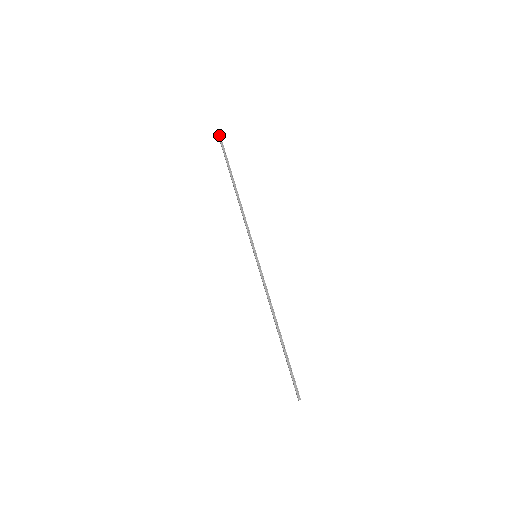
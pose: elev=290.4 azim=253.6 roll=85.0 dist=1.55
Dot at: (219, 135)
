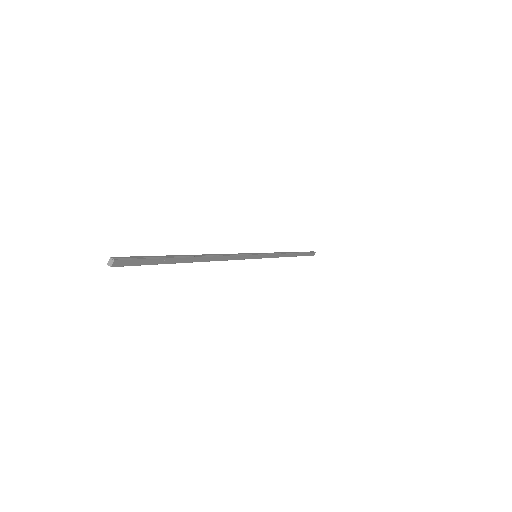
Dot at: (314, 252)
